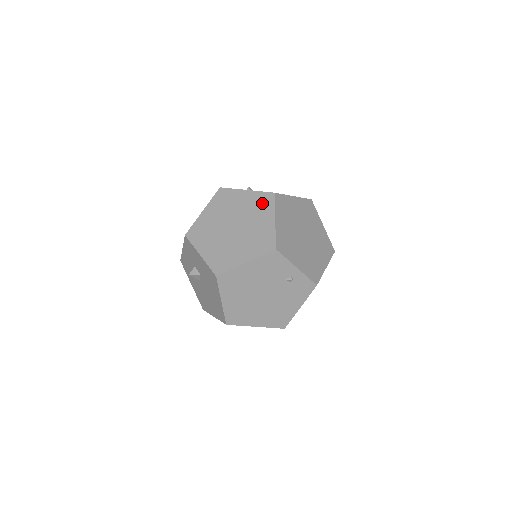
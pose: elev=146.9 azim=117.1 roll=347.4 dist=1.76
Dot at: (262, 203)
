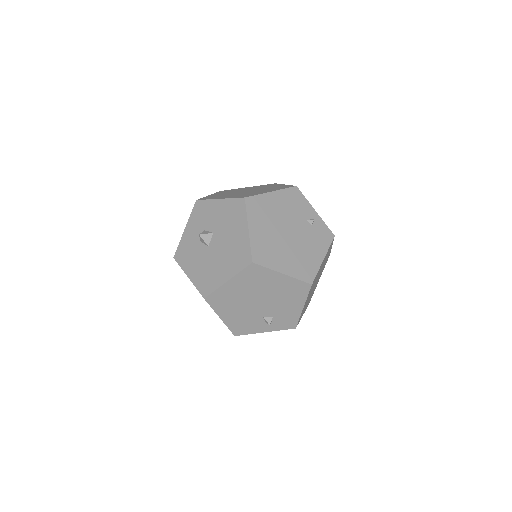
Dot at: (267, 185)
